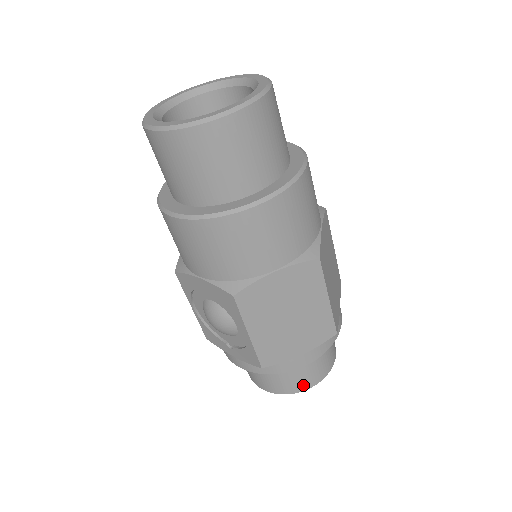
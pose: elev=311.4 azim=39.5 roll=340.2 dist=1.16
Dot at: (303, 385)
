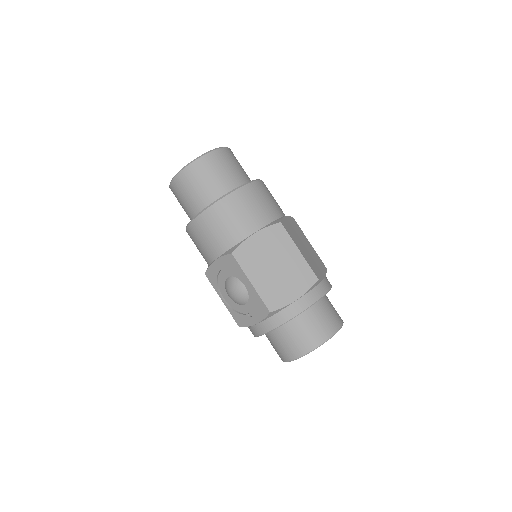
Dot at: (316, 340)
